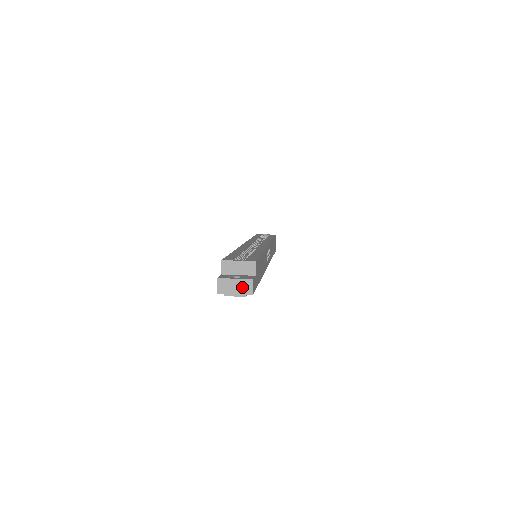
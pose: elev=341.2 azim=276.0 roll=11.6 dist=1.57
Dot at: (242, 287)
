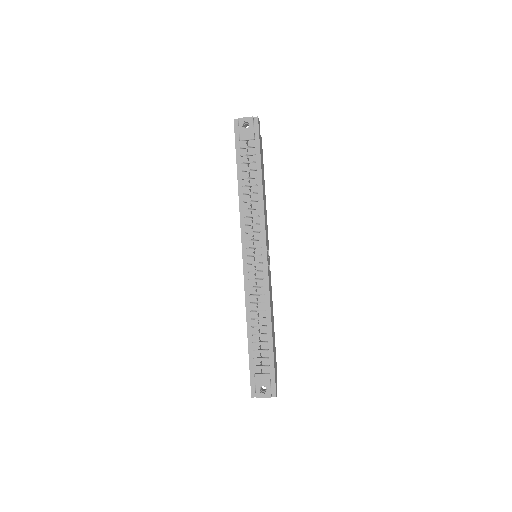
Dot at: occluded
